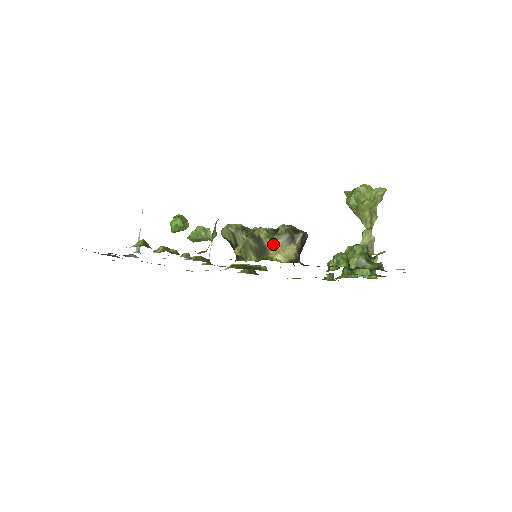
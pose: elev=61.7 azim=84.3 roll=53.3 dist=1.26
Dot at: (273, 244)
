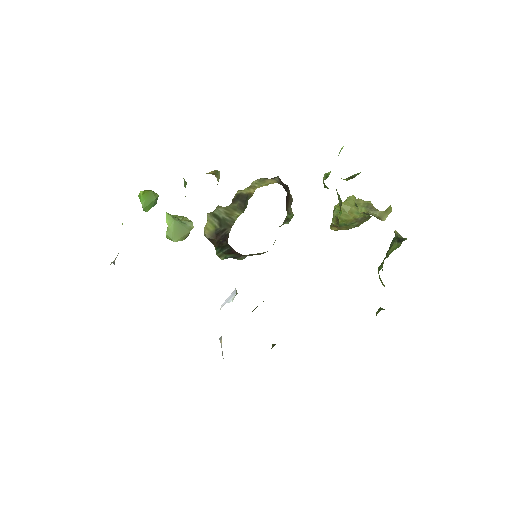
Dot at: (251, 186)
